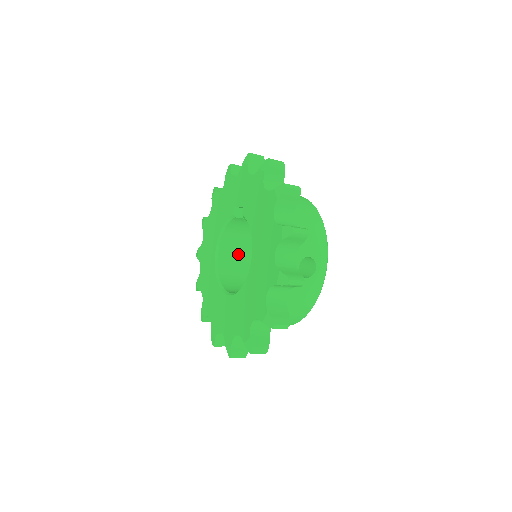
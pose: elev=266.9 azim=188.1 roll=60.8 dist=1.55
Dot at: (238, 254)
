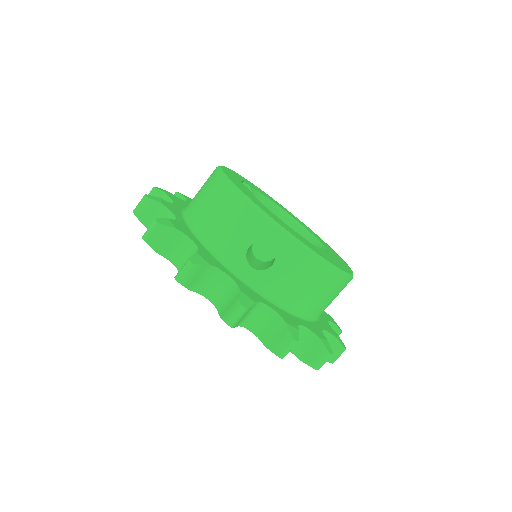
Dot at: (263, 251)
